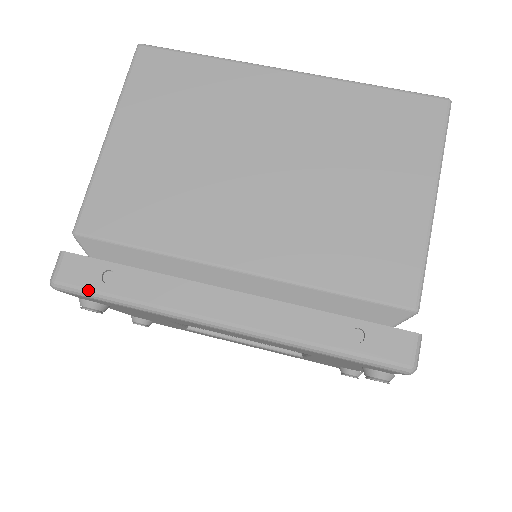
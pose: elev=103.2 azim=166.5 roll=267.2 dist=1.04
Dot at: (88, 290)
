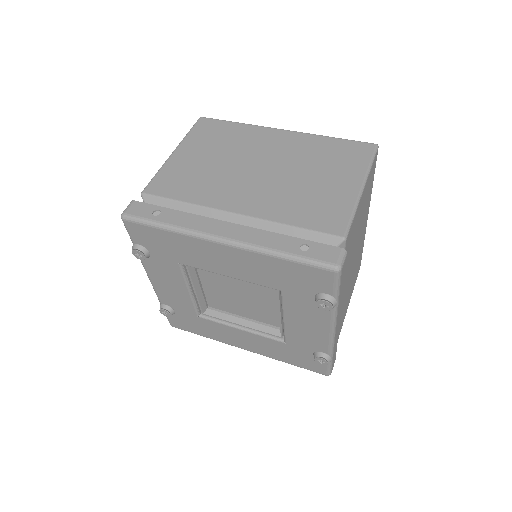
Dot at: (143, 218)
